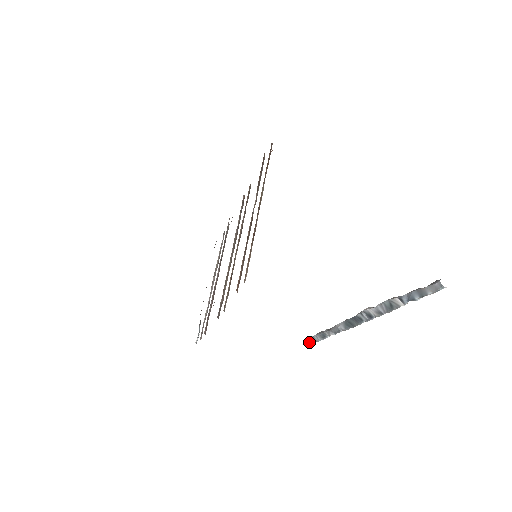
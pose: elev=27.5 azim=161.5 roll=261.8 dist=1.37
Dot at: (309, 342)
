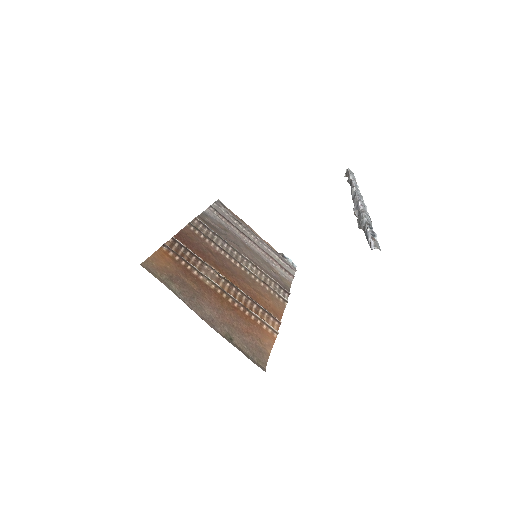
Dot at: occluded
